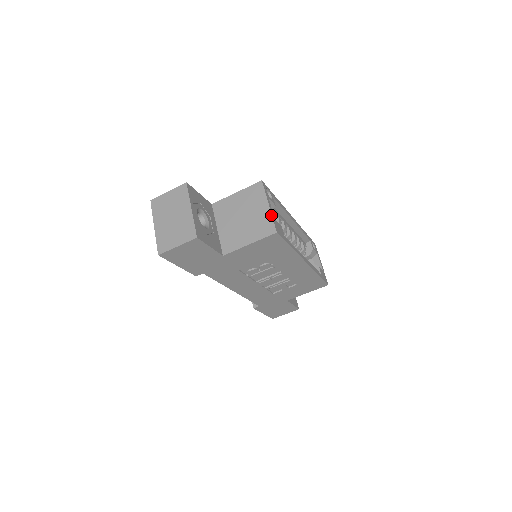
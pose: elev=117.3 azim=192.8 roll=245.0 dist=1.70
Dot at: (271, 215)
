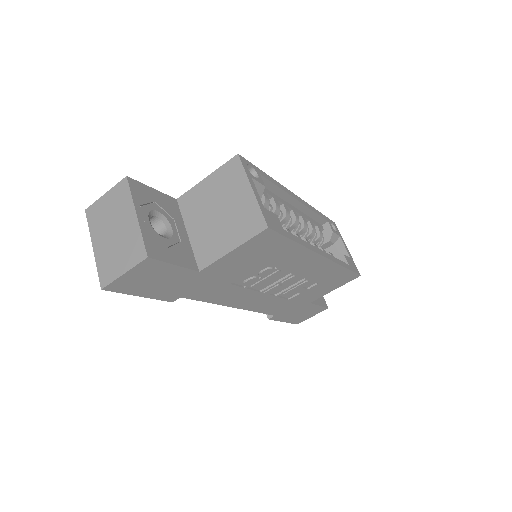
Dot at: (257, 203)
